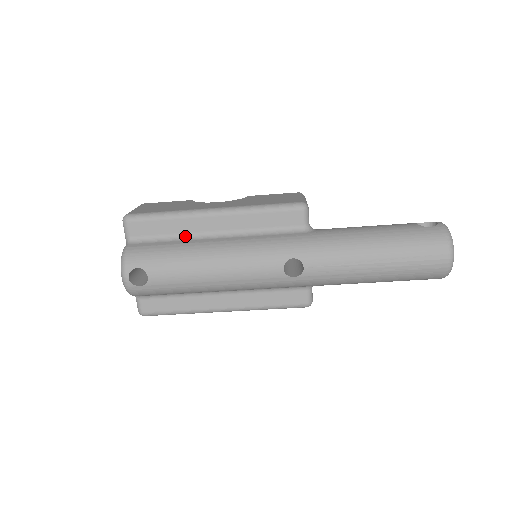
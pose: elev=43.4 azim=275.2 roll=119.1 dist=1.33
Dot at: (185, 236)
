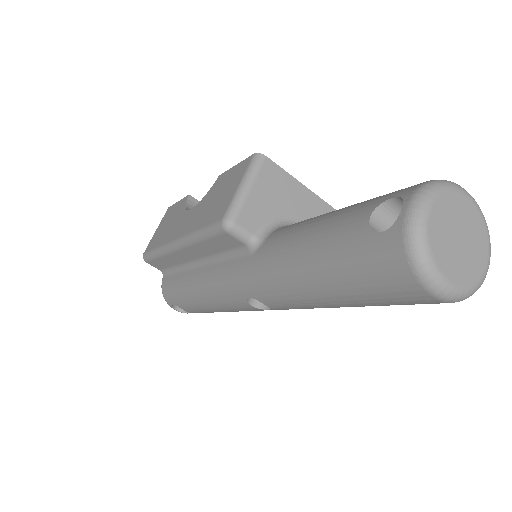
Dot at: (182, 266)
